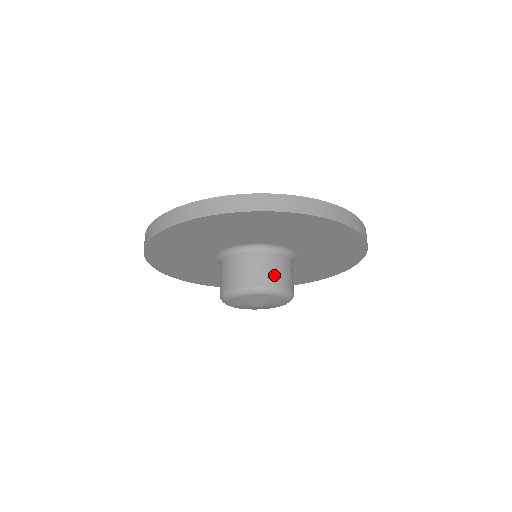
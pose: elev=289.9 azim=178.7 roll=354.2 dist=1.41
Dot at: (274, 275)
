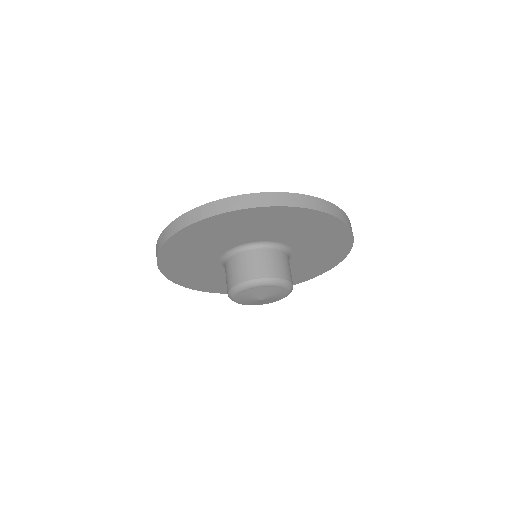
Dot at: (260, 268)
